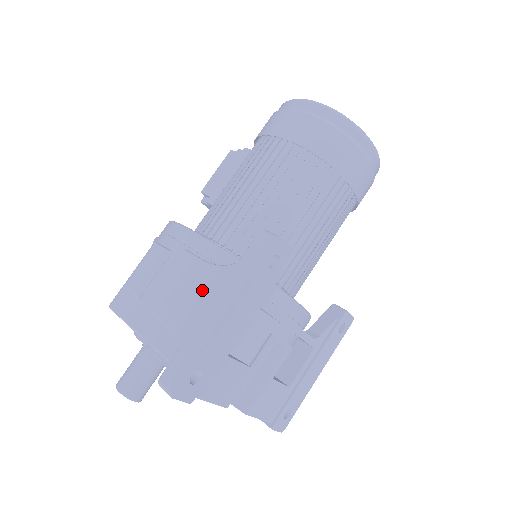
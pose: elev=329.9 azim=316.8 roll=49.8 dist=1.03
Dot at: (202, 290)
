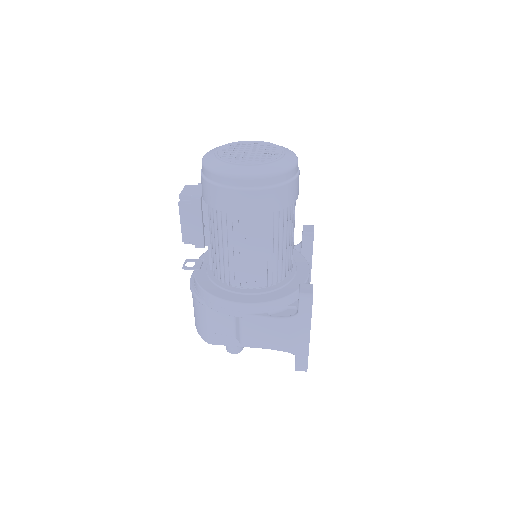
Dot at: (286, 332)
